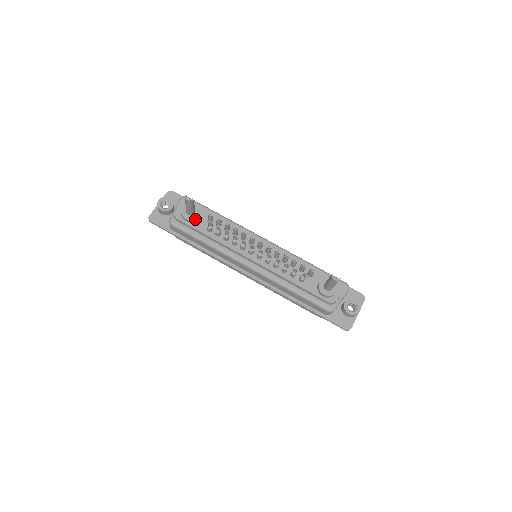
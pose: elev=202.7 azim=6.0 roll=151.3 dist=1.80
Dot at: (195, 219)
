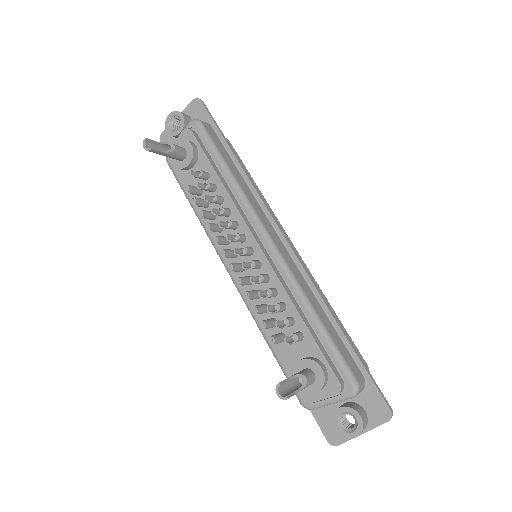
Dot at: (184, 168)
